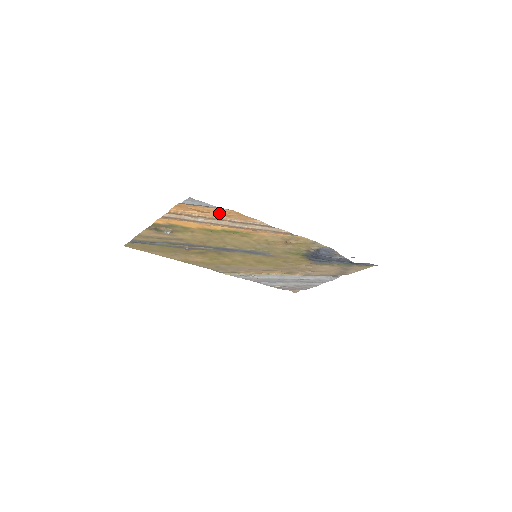
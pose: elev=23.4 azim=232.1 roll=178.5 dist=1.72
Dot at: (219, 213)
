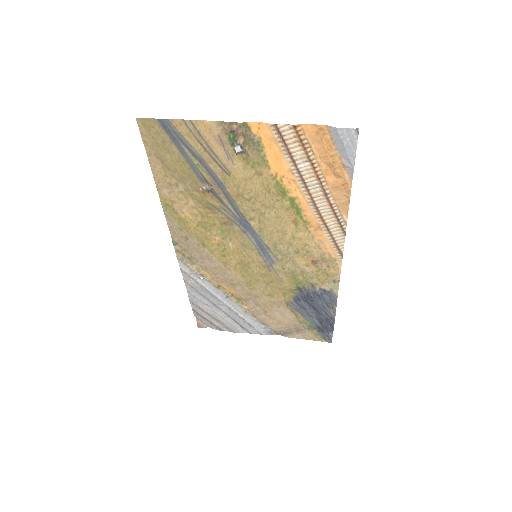
Dot at: (333, 175)
